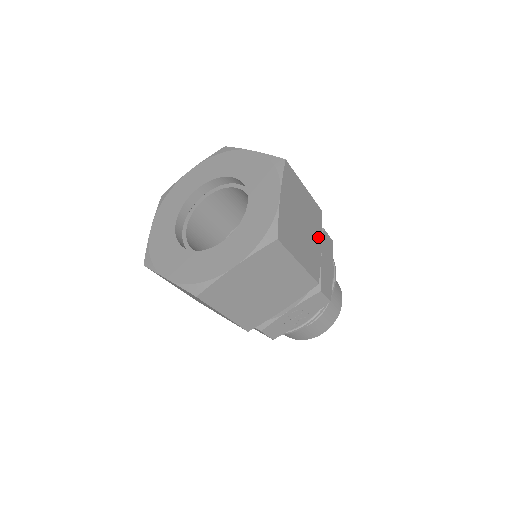
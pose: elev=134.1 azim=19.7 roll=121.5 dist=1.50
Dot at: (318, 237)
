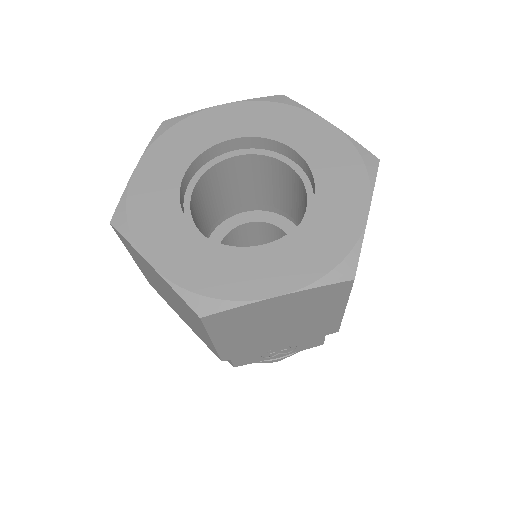
Dot at: occluded
